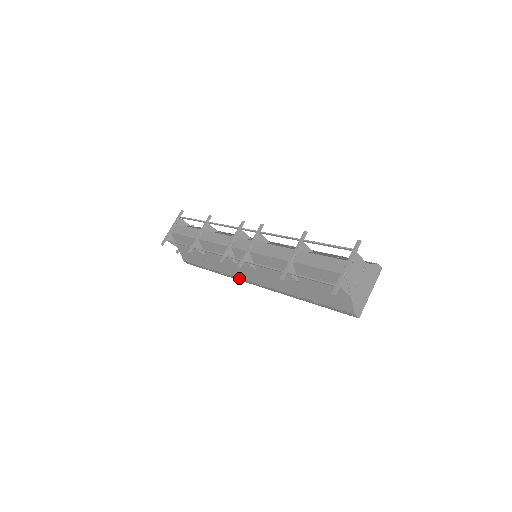
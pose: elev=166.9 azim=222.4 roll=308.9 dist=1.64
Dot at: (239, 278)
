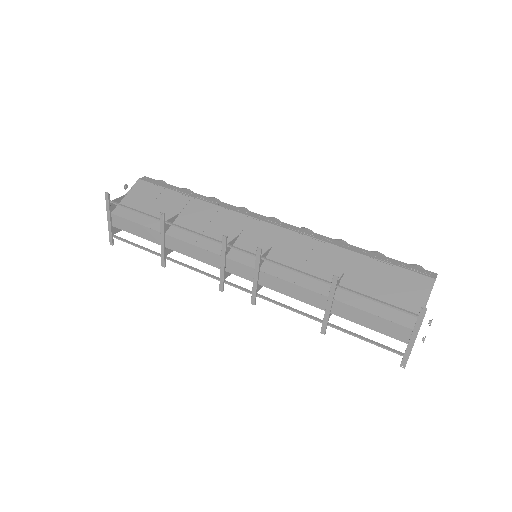
Dot at: occluded
